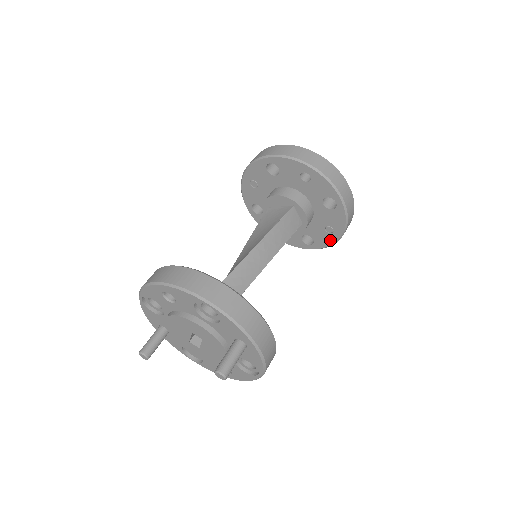
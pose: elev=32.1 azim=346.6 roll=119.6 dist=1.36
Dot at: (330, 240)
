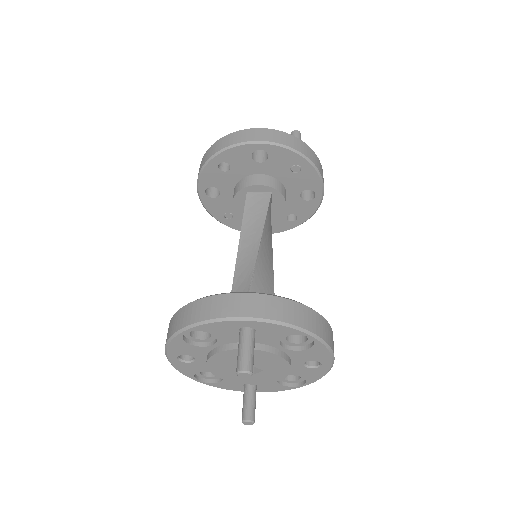
Dot at: (311, 173)
